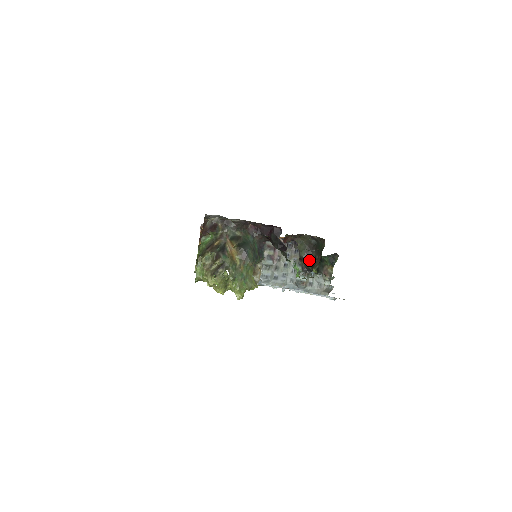
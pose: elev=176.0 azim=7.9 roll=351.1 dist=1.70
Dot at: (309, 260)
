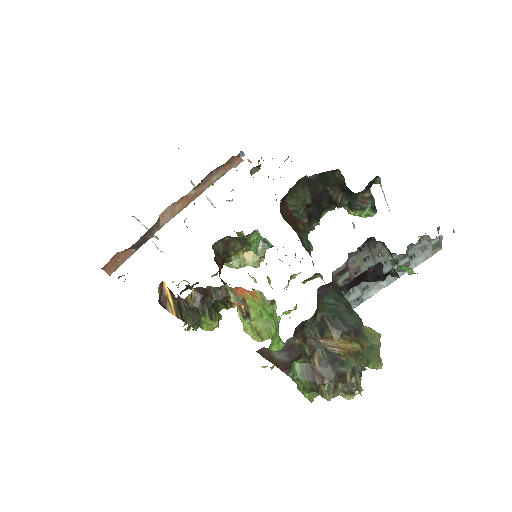
Dot at: (319, 199)
